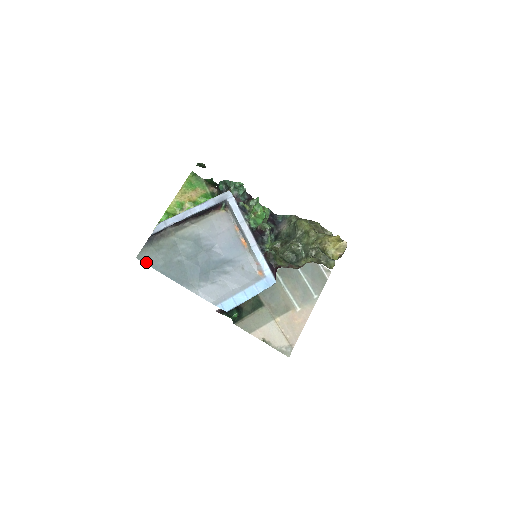
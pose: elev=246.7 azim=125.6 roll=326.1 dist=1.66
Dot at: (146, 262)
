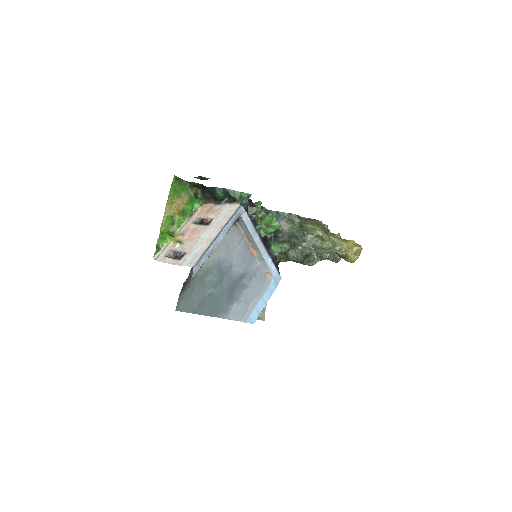
Dot at: (184, 310)
